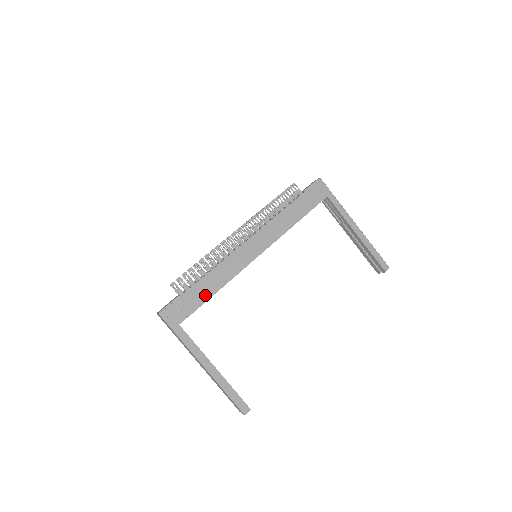
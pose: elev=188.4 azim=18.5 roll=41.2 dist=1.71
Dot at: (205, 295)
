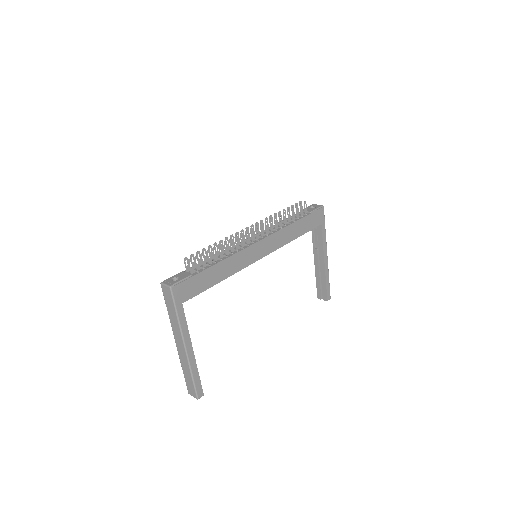
Dot at: (212, 281)
